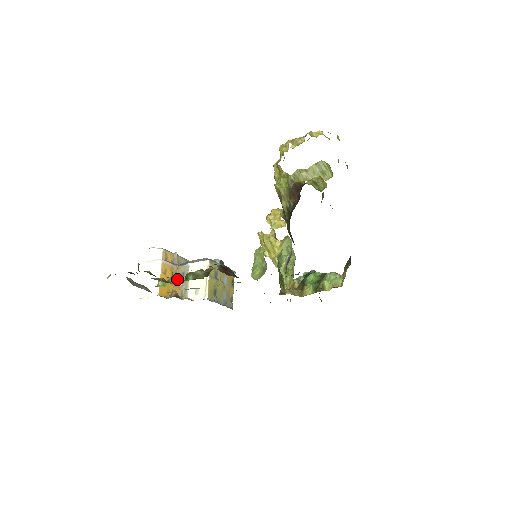
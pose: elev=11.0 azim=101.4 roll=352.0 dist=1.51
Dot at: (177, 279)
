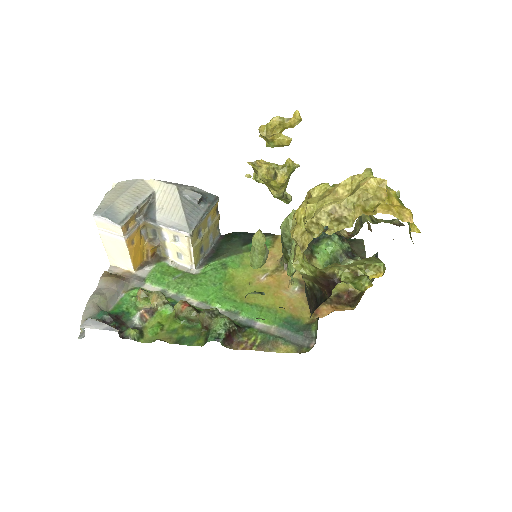
Dot at: (163, 303)
